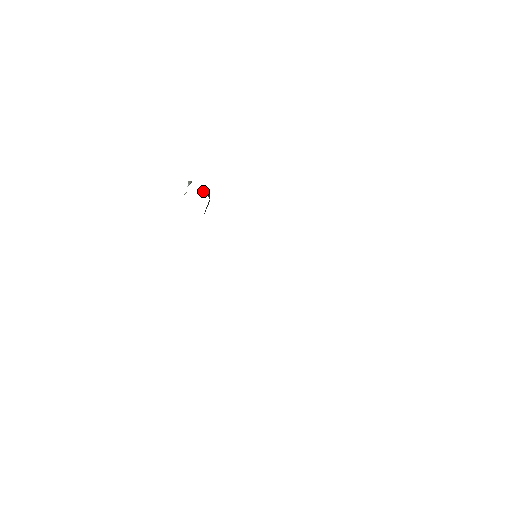
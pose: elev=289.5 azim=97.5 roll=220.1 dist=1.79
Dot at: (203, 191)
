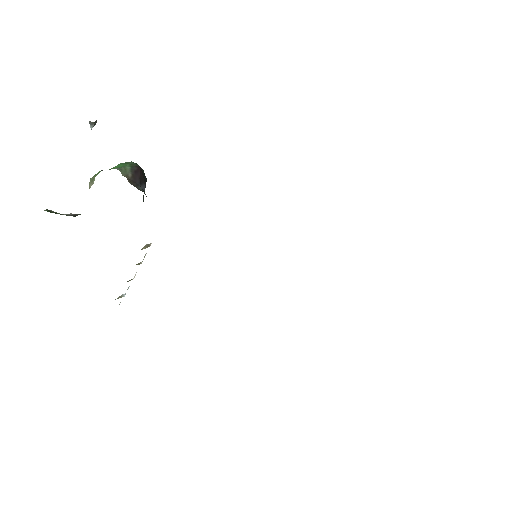
Dot at: (126, 170)
